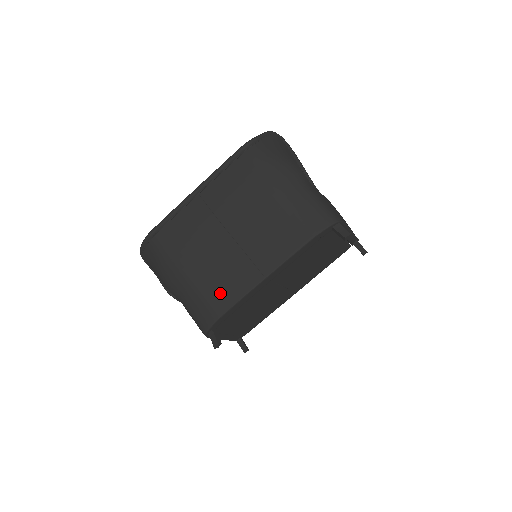
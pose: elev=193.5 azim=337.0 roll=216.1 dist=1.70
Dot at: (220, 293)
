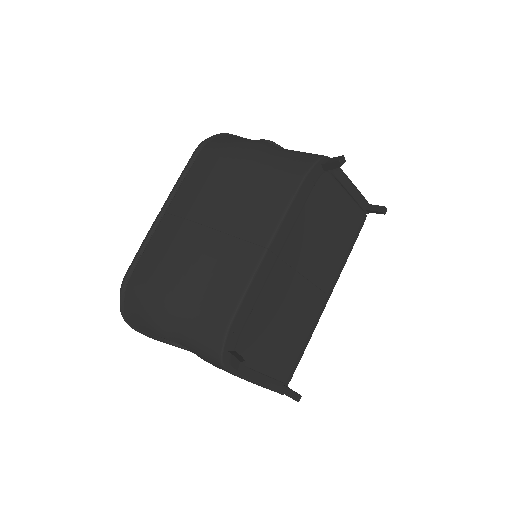
Dot at: (220, 295)
